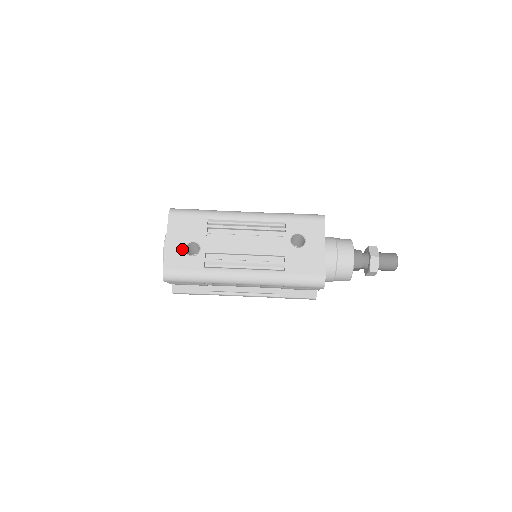
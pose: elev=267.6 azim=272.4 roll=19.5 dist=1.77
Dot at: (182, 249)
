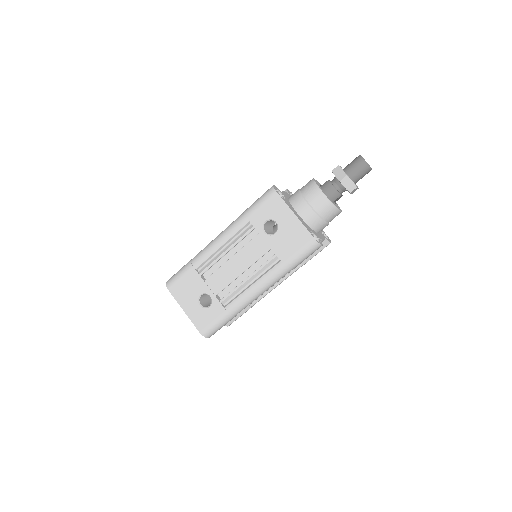
Dot at: (199, 307)
